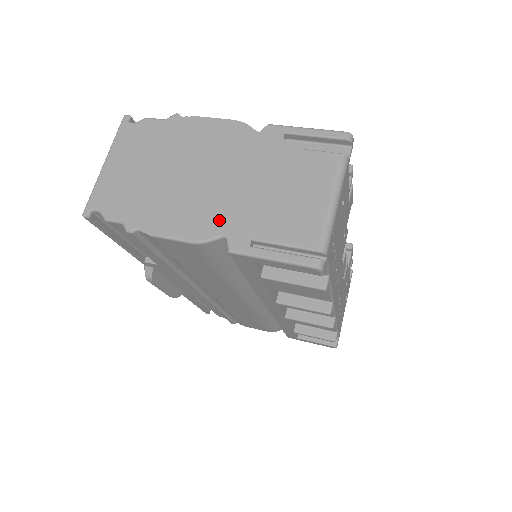
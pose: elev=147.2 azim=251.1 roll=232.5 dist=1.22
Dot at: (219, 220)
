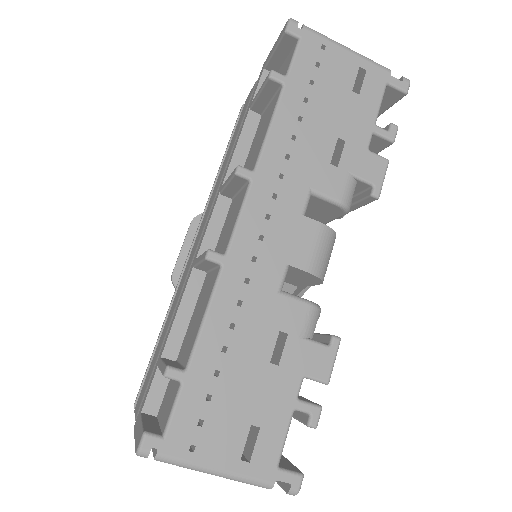
Dot at: occluded
